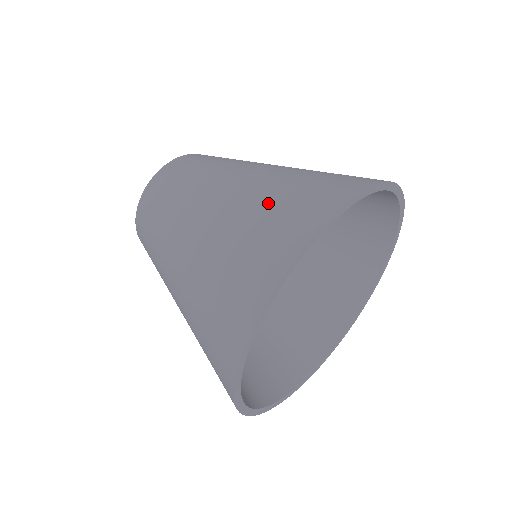
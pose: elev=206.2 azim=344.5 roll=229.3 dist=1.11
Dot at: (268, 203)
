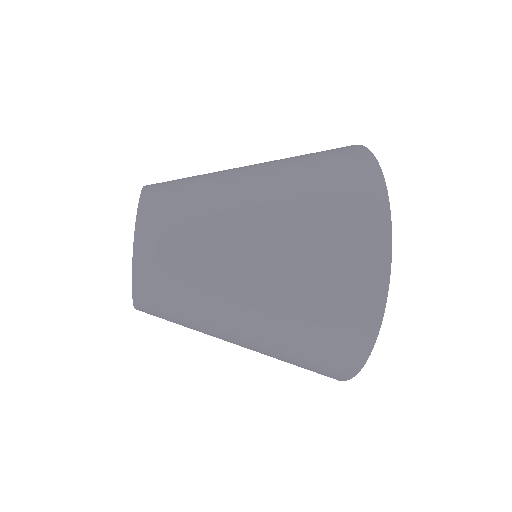
Dot at: (318, 260)
